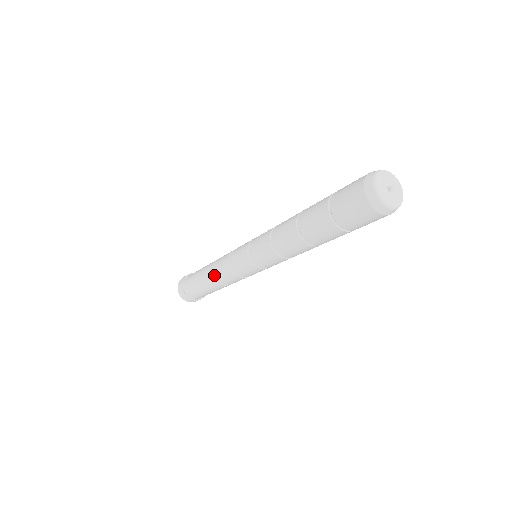
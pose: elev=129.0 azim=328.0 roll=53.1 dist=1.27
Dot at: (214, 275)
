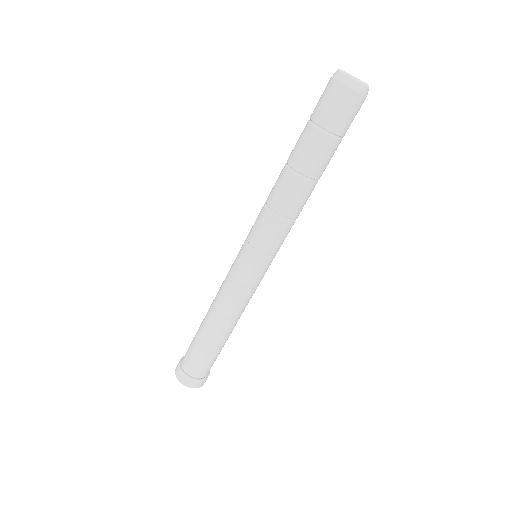
Dot at: (214, 307)
